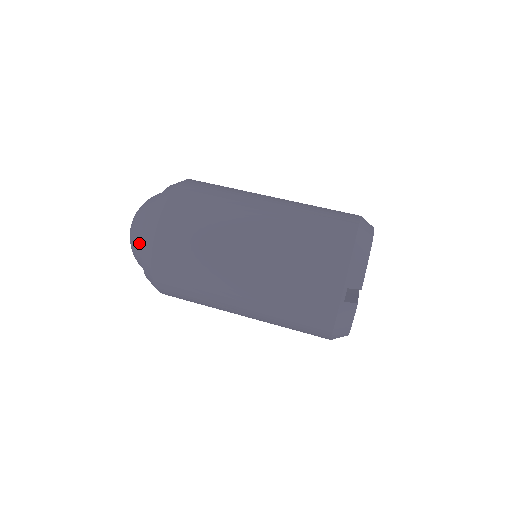
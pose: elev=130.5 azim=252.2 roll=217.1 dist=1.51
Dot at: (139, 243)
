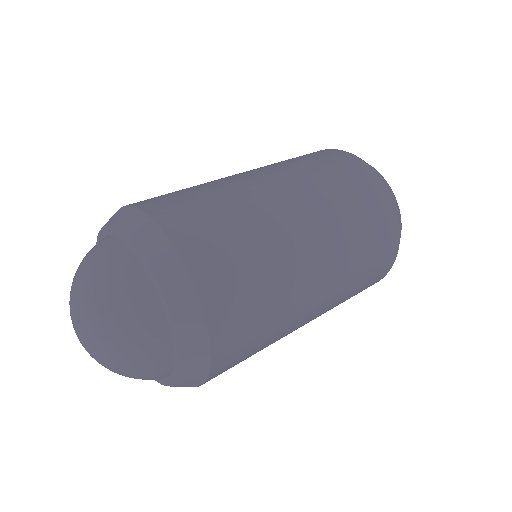
Dot at: (123, 264)
